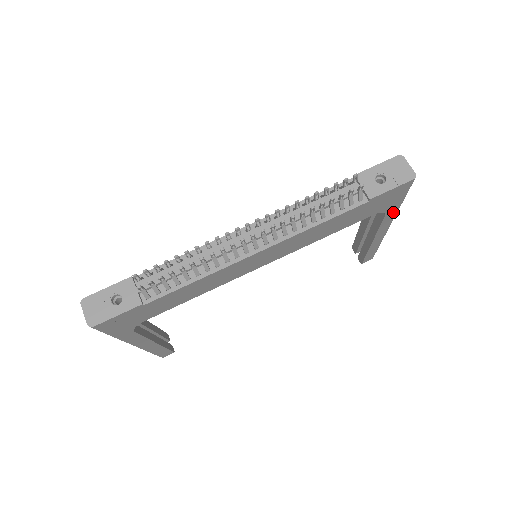
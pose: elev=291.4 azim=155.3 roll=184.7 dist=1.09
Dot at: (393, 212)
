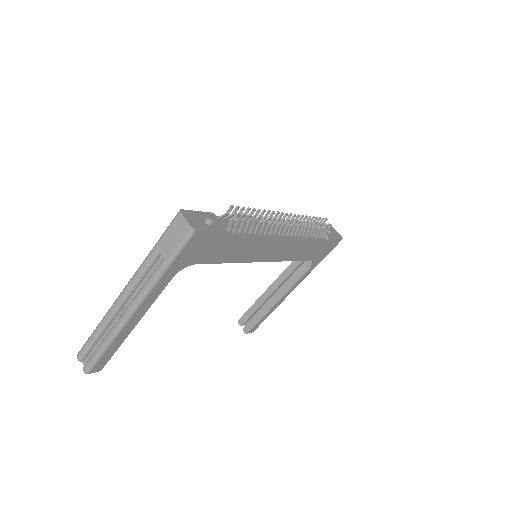
Dot at: (312, 269)
